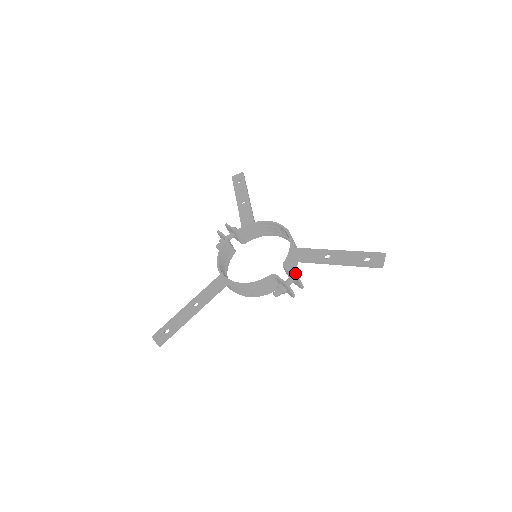
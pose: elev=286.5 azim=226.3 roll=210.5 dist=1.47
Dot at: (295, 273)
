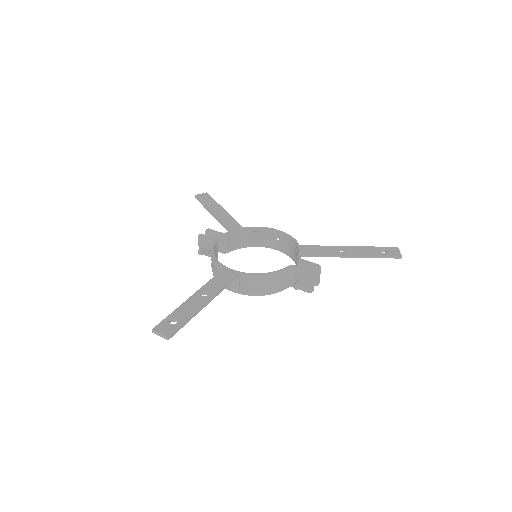
Dot at: (312, 266)
